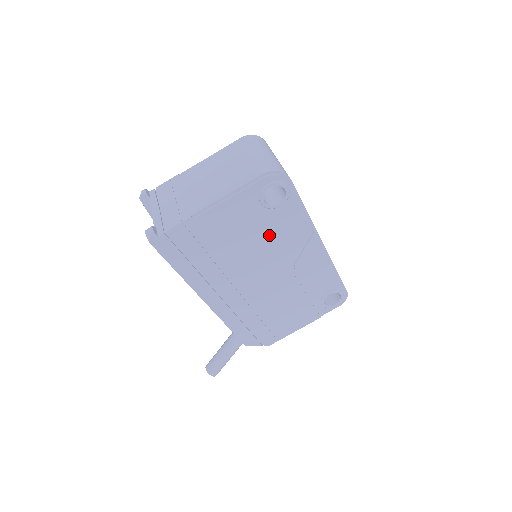
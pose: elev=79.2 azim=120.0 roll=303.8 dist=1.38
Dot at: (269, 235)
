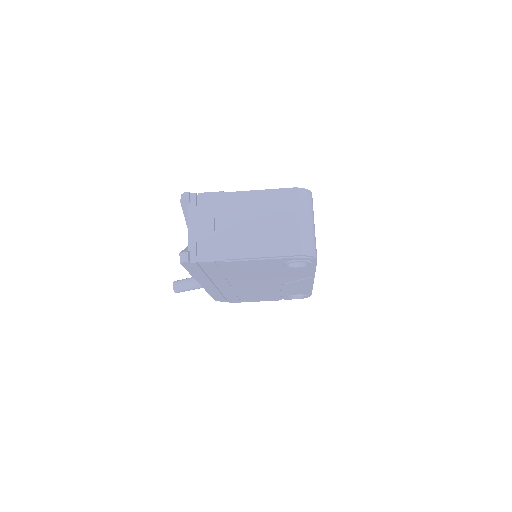
Dot at: (277, 274)
